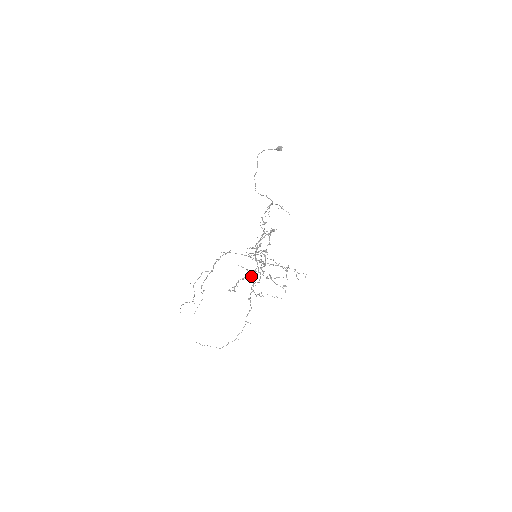
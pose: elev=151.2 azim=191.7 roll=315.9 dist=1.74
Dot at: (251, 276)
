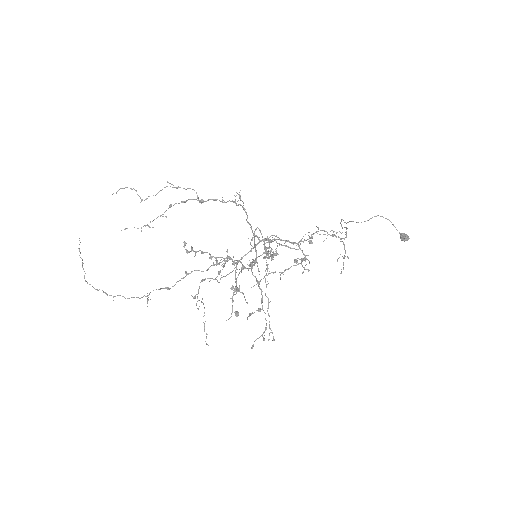
Dot at: occluded
